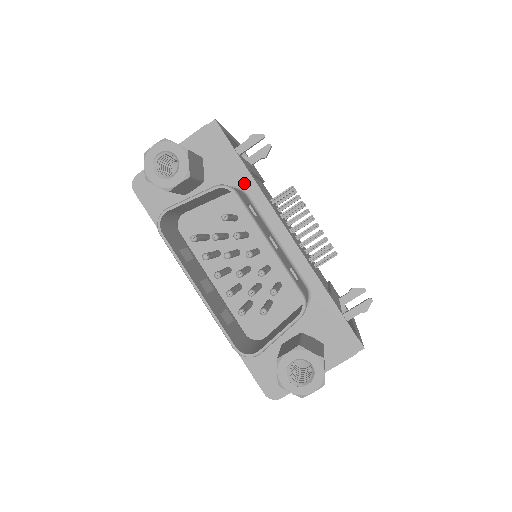
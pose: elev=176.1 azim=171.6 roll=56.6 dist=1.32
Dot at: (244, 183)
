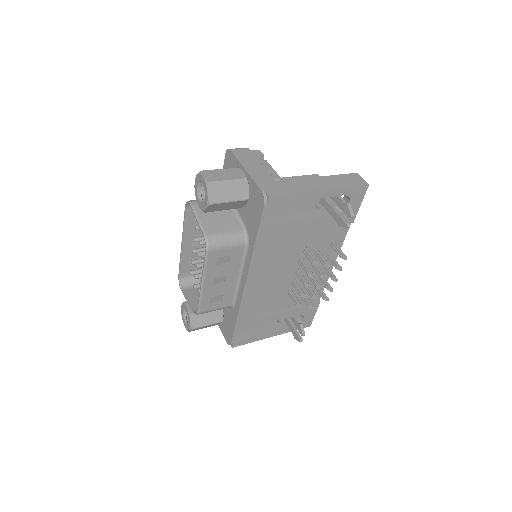
Dot at: (251, 240)
